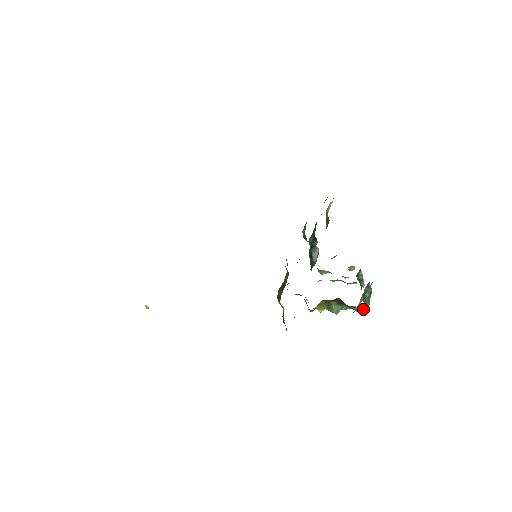
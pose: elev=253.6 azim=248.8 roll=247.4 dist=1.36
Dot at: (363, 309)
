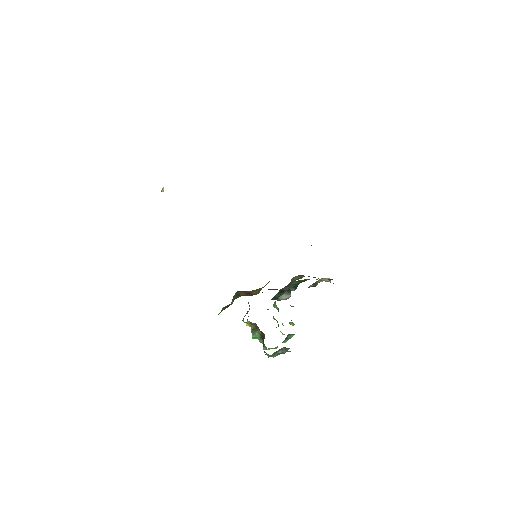
Dot at: (268, 355)
